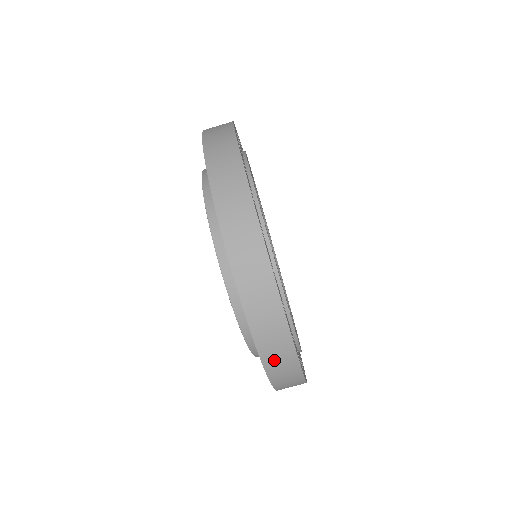
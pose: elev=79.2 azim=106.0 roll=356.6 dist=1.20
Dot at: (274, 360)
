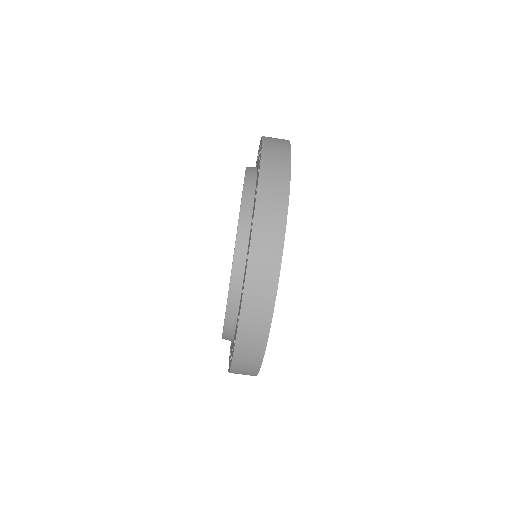
Dot at: occluded
